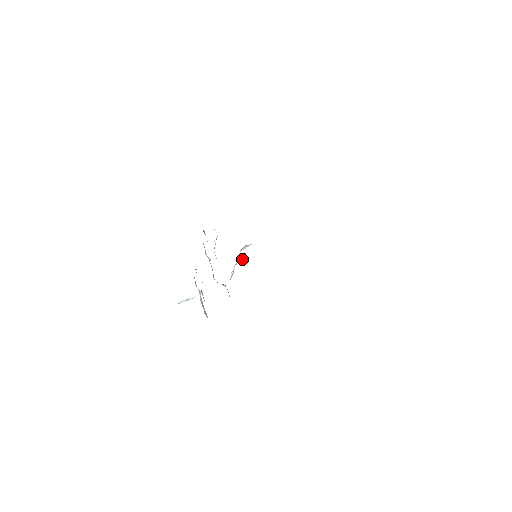
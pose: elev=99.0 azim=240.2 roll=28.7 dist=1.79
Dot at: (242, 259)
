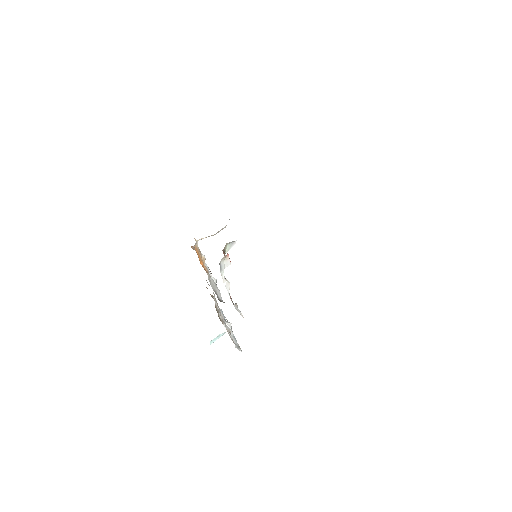
Dot at: (229, 262)
